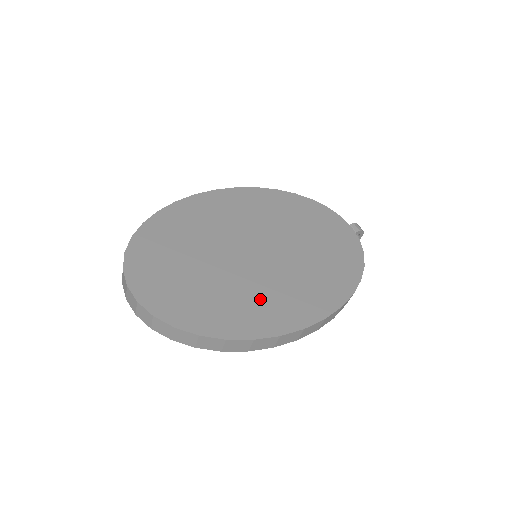
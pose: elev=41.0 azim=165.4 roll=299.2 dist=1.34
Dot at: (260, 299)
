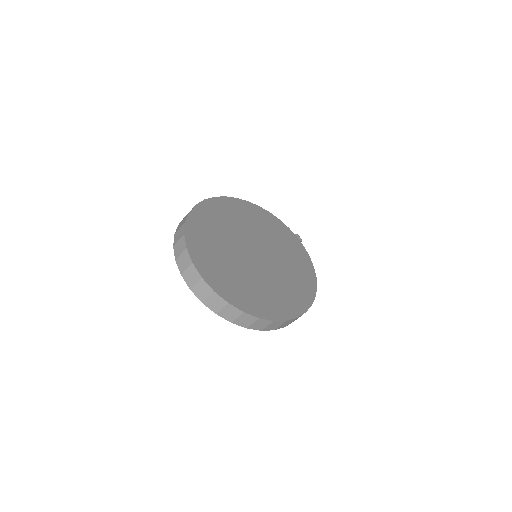
Dot at: (277, 290)
